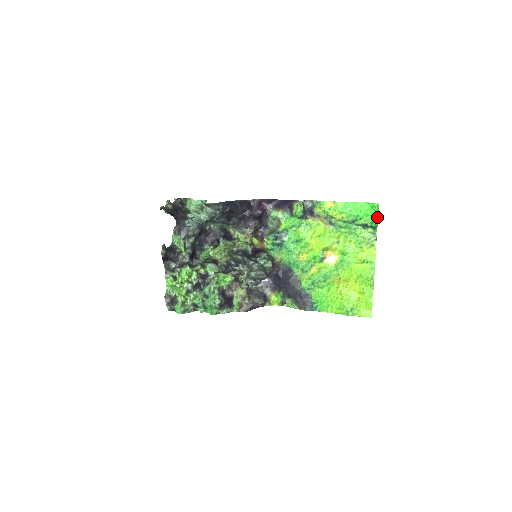
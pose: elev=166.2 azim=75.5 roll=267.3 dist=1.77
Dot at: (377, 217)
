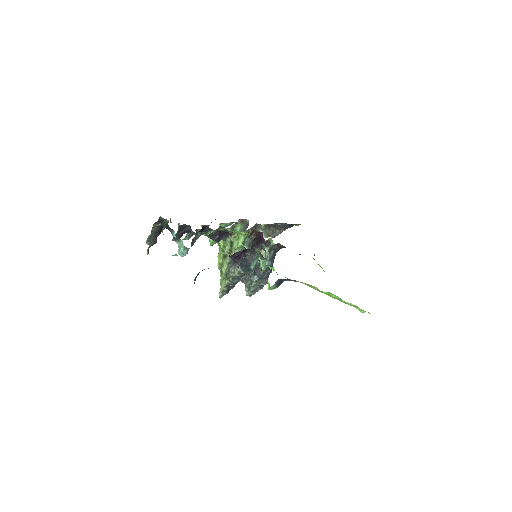
Dot at: occluded
